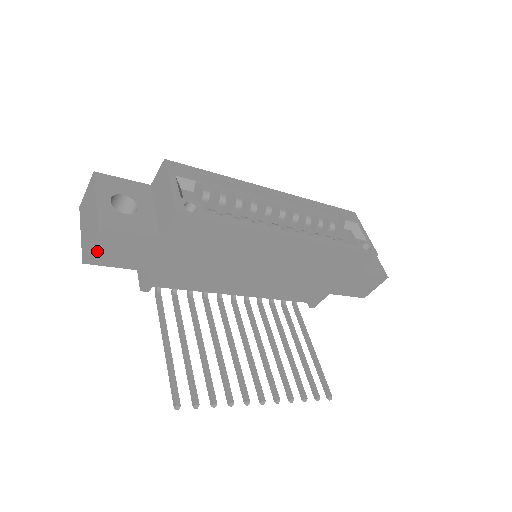
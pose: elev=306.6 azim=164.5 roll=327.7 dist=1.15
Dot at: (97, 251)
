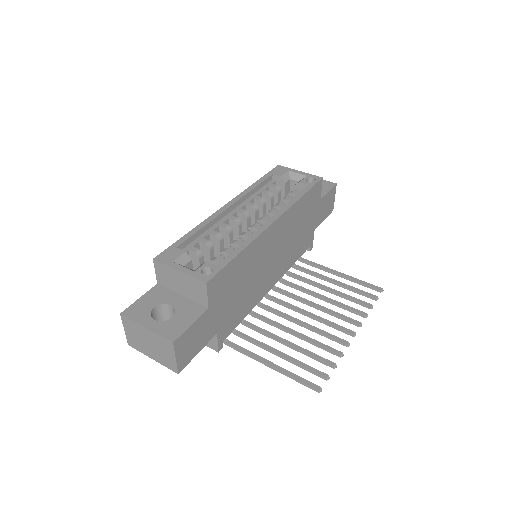
Dot at: (181, 357)
